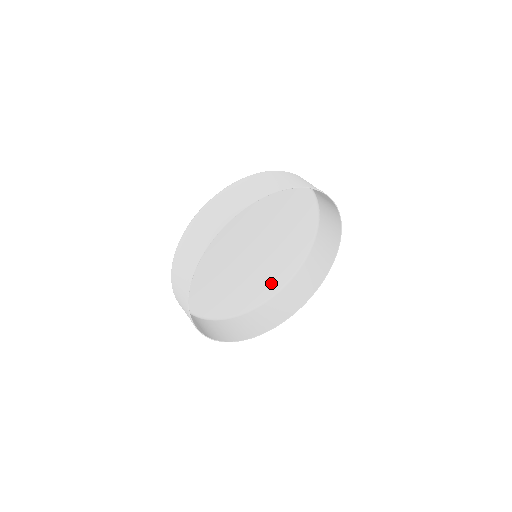
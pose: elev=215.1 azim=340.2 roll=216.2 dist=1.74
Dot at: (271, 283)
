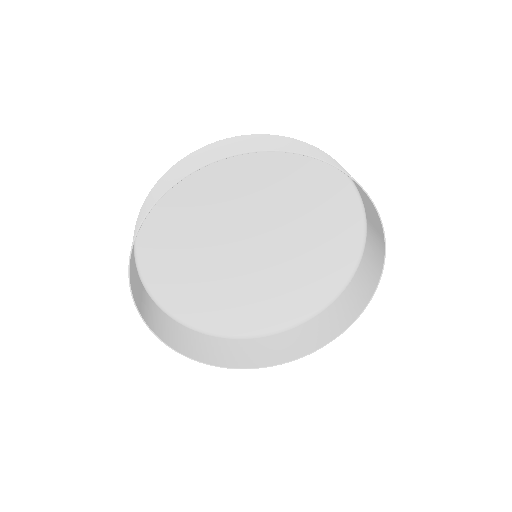
Dot at: (237, 317)
